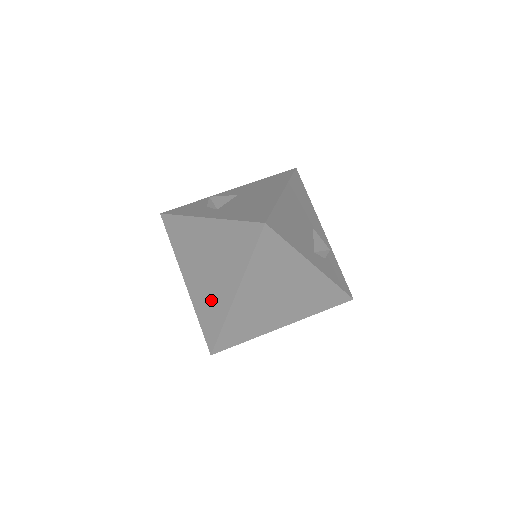
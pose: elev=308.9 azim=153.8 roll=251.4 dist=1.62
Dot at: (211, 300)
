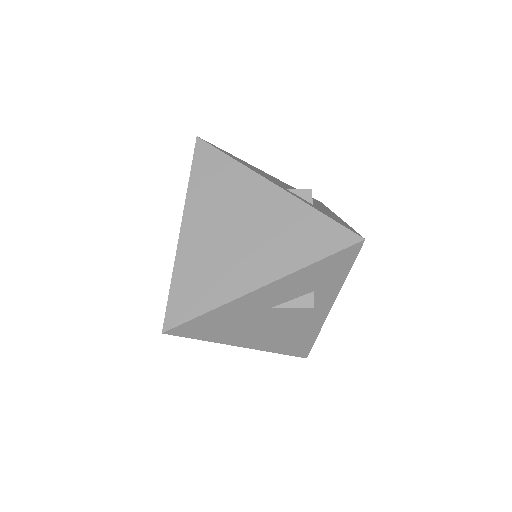
Dot at: occluded
